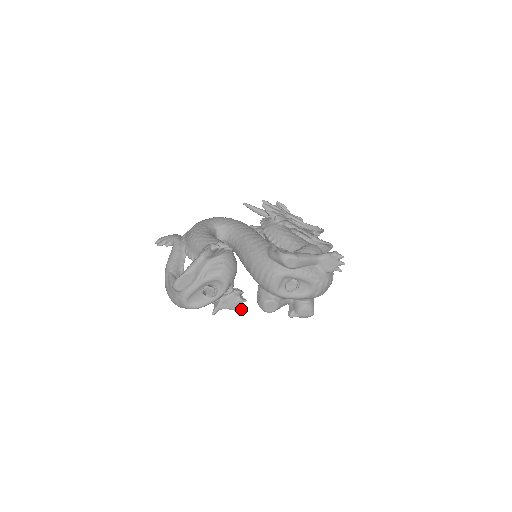
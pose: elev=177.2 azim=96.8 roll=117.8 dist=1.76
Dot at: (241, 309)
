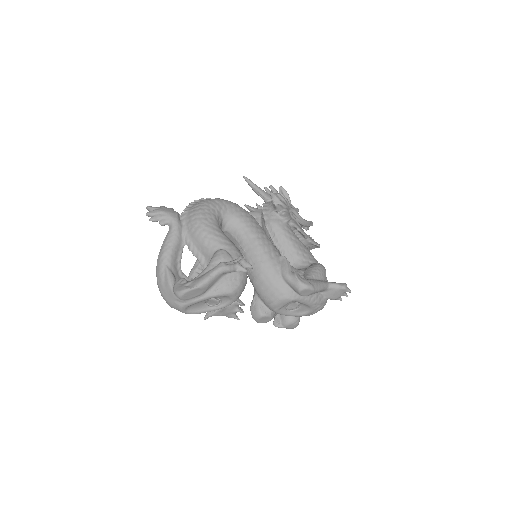
Dot at: (234, 317)
